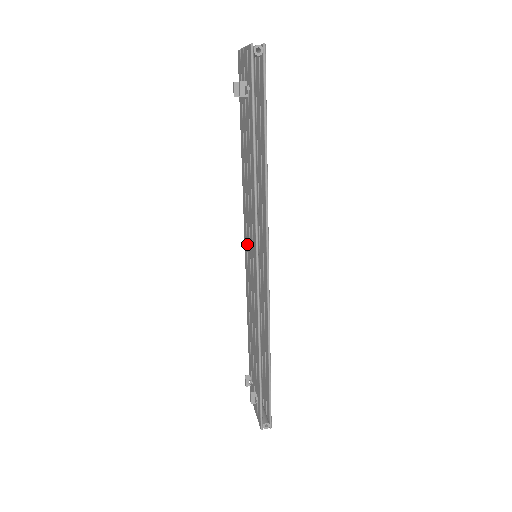
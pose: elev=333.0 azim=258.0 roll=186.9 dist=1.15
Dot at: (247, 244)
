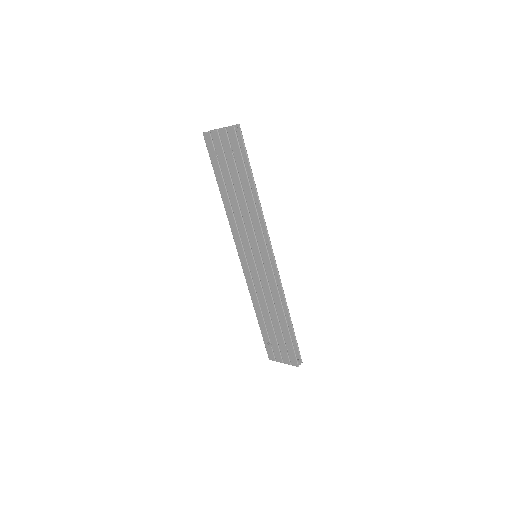
Dot at: (245, 252)
